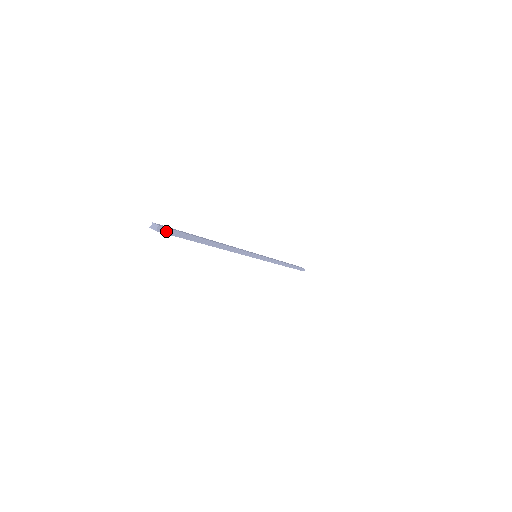
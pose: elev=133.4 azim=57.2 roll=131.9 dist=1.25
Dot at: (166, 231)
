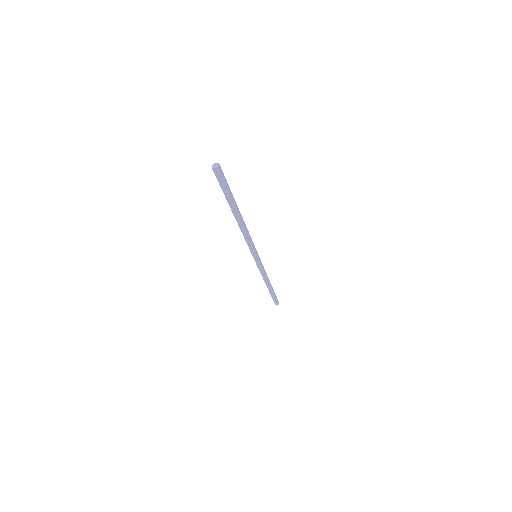
Dot at: (222, 173)
